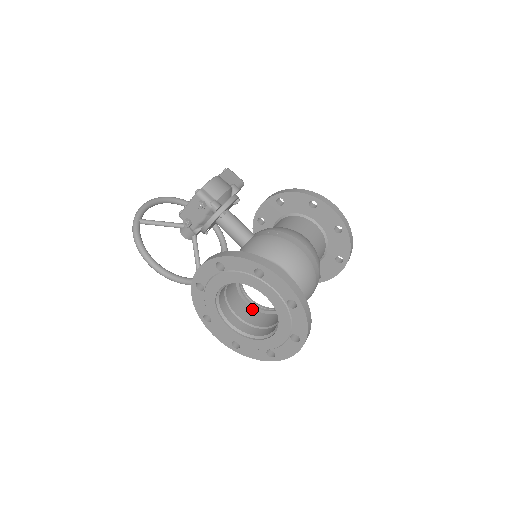
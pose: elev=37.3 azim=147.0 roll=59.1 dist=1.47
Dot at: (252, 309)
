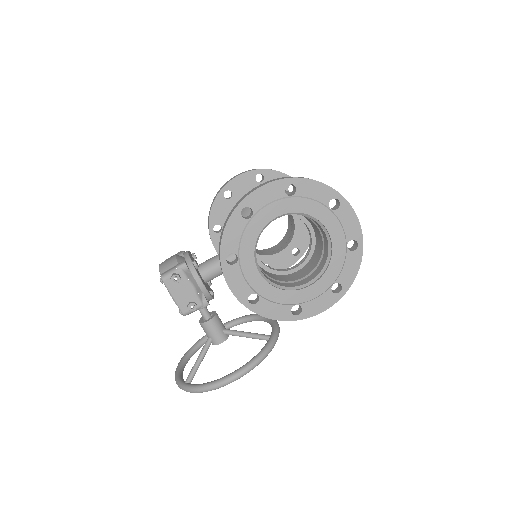
Dot at: (305, 266)
